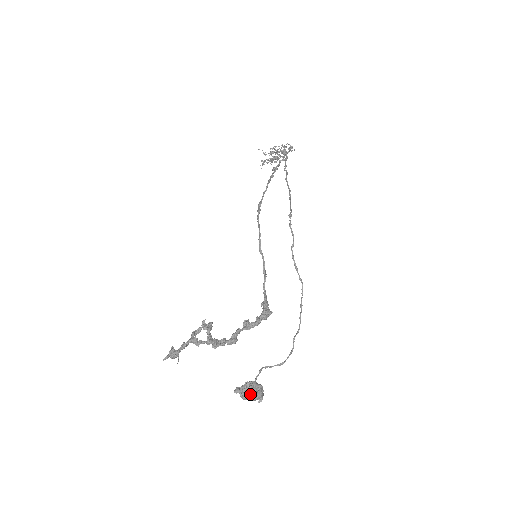
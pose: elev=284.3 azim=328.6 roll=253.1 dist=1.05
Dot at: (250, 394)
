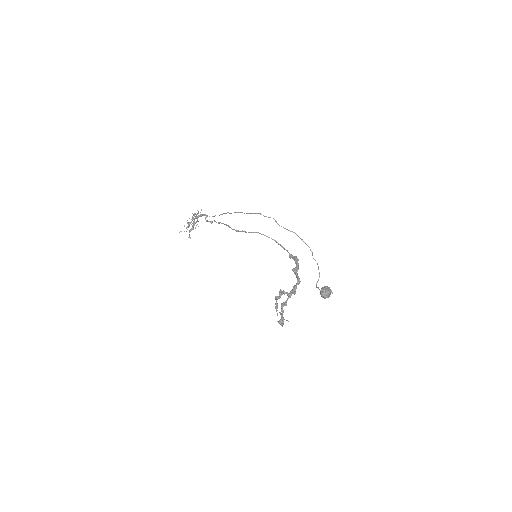
Dot at: (327, 291)
